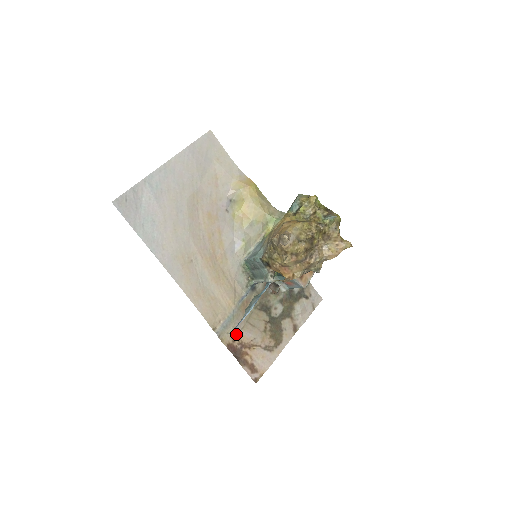
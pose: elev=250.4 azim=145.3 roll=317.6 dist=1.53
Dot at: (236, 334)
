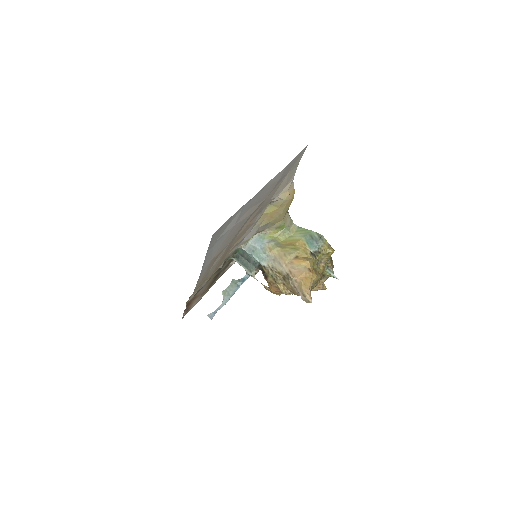
Dot at: occluded
